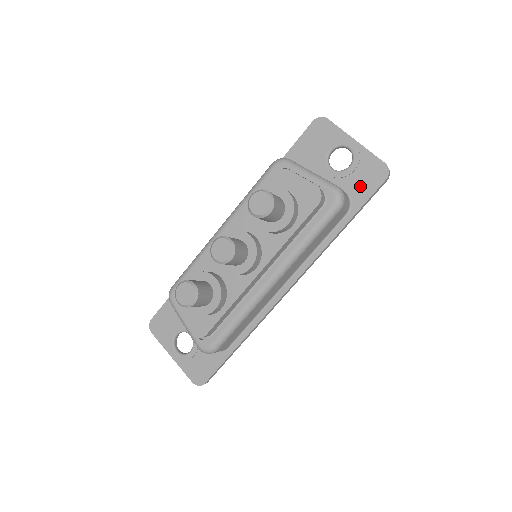
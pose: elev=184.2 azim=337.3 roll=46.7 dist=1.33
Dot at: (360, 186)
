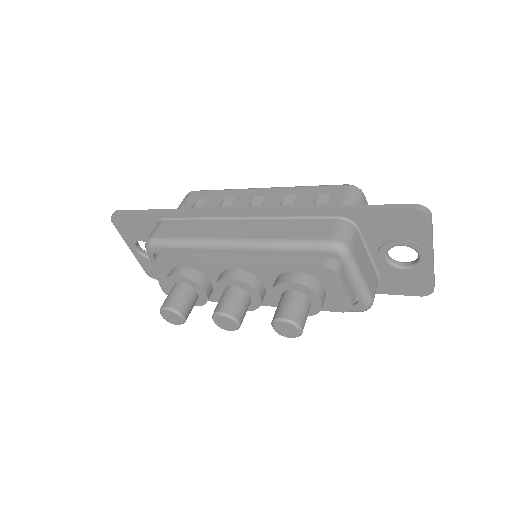
Dot at: (395, 284)
